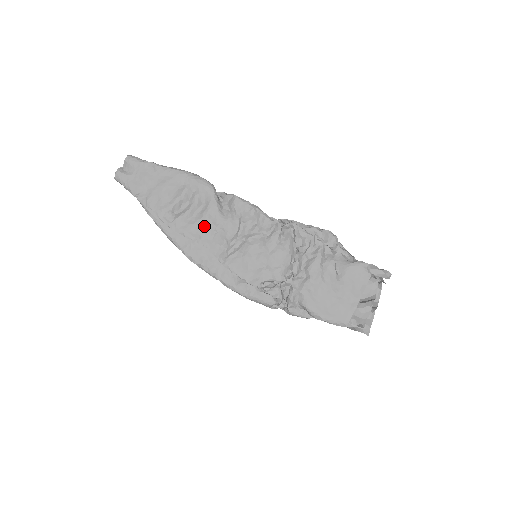
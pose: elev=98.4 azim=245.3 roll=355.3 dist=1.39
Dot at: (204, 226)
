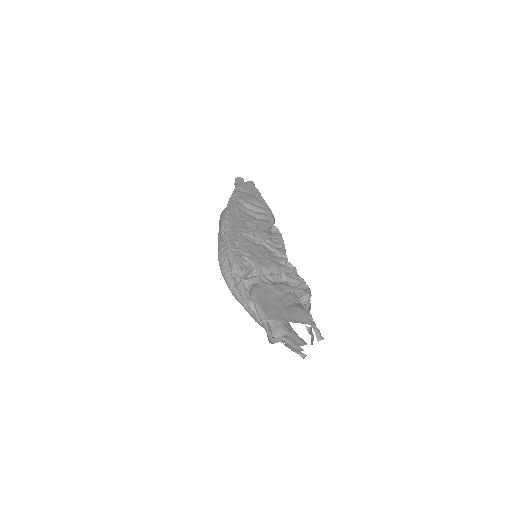
Dot at: (251, 220)
